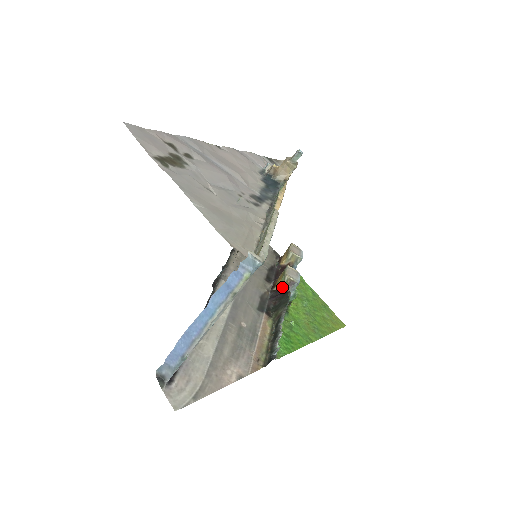
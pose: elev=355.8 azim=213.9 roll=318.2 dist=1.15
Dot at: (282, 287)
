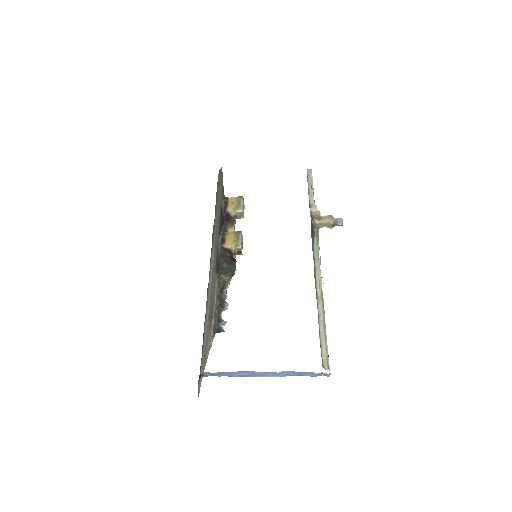
Dot at: (231, 249)
